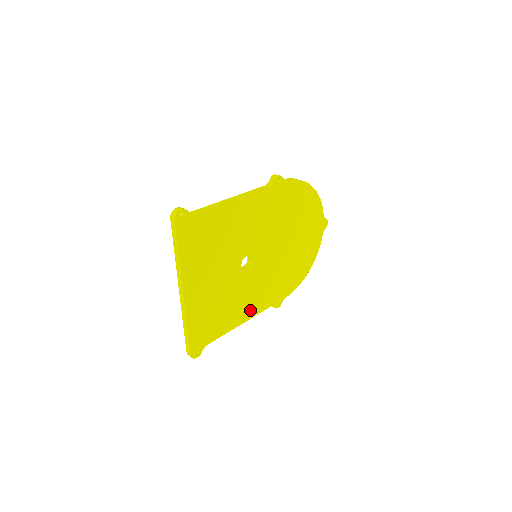
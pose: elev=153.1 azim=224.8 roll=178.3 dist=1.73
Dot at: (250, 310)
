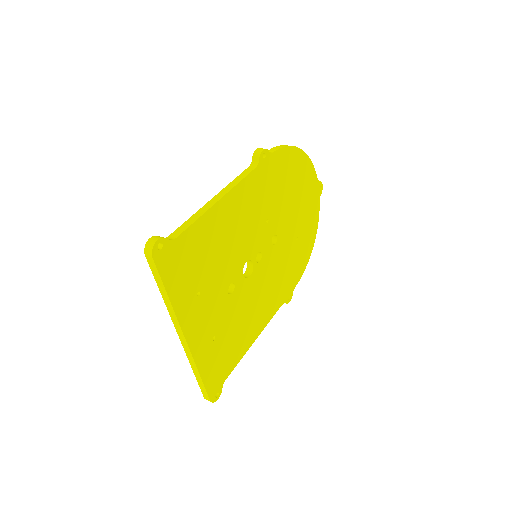
Dot at: (262, 319)
